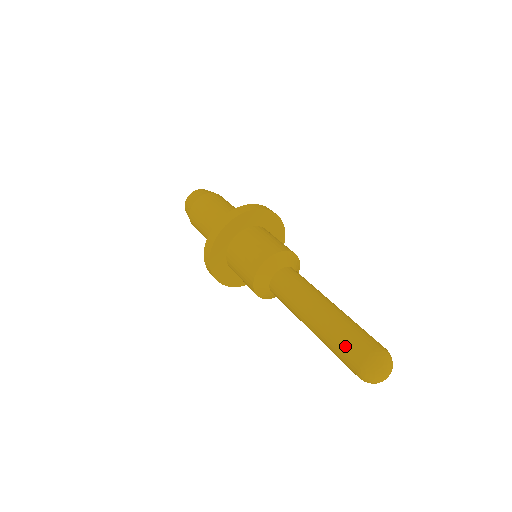
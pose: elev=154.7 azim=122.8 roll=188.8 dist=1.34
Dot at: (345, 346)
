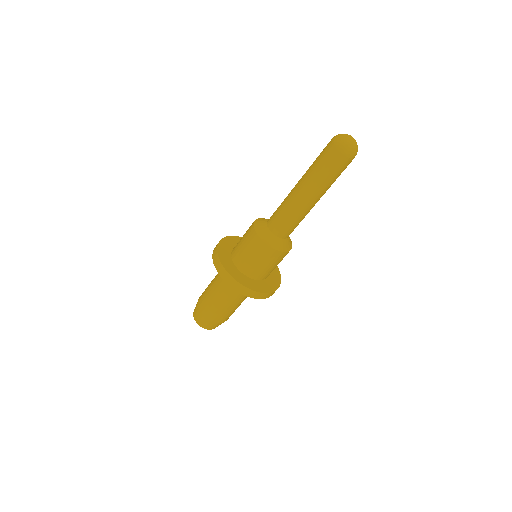
Dot at: (320, 154)
